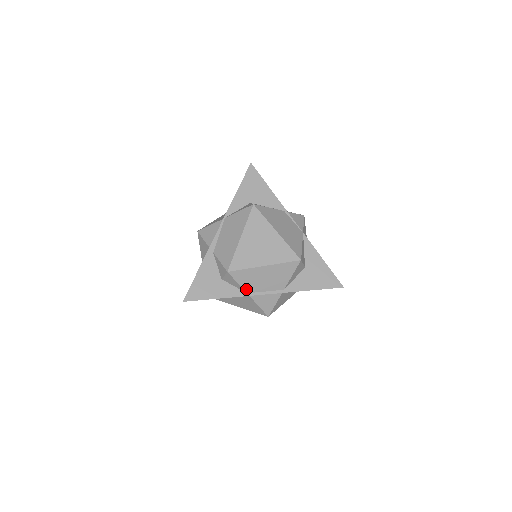
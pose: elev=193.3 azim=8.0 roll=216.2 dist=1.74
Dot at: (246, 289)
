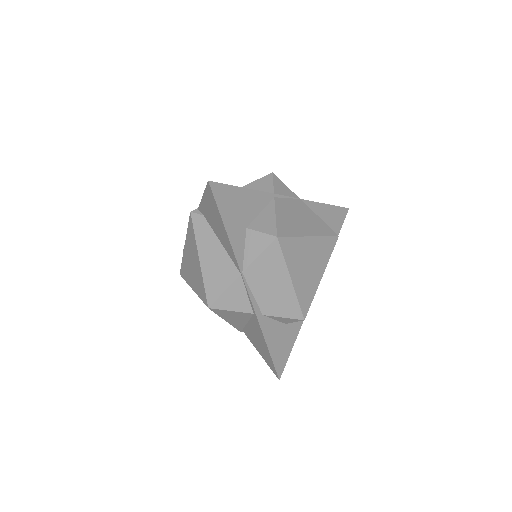
Dot at: occluded
